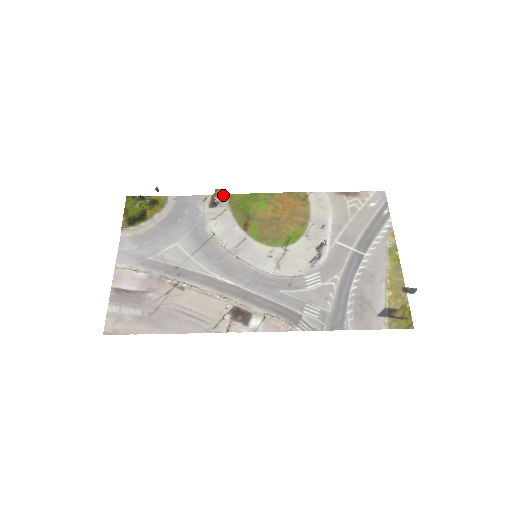
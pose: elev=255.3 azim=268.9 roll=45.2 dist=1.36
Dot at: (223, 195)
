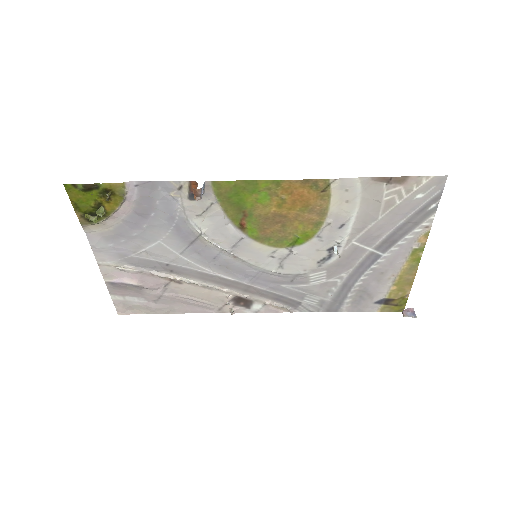
Dot at: (205, 184)
